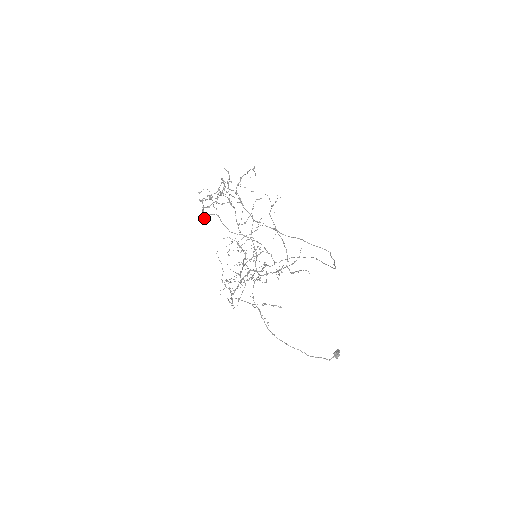
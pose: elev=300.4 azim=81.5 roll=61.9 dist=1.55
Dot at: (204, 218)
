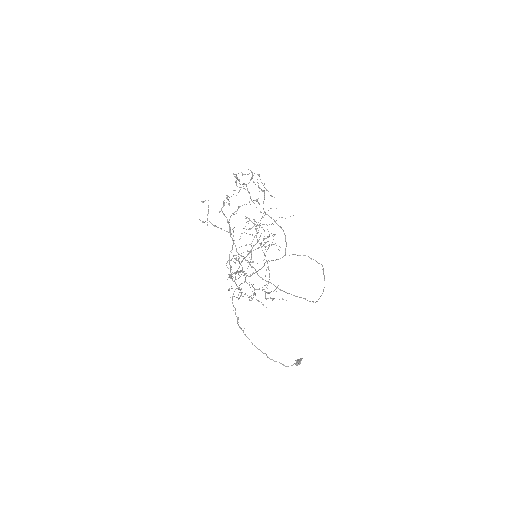
Dot at: occluded
